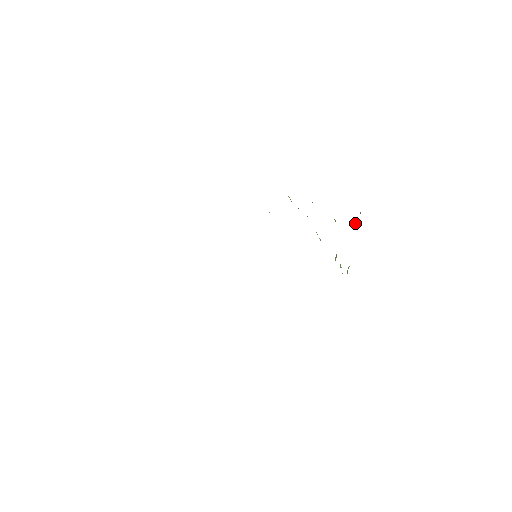
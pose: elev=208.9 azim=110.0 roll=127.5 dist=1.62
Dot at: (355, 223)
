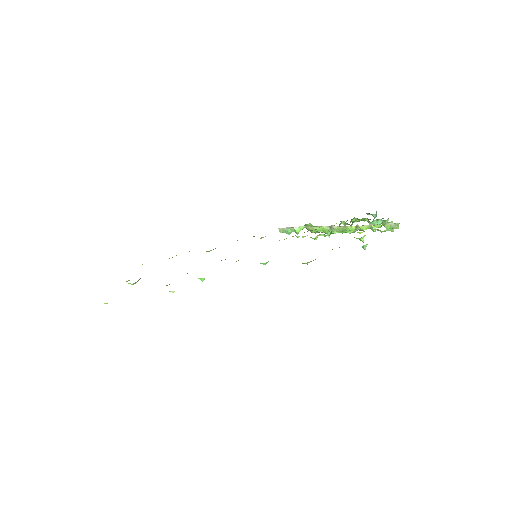
Dot at: occluded
